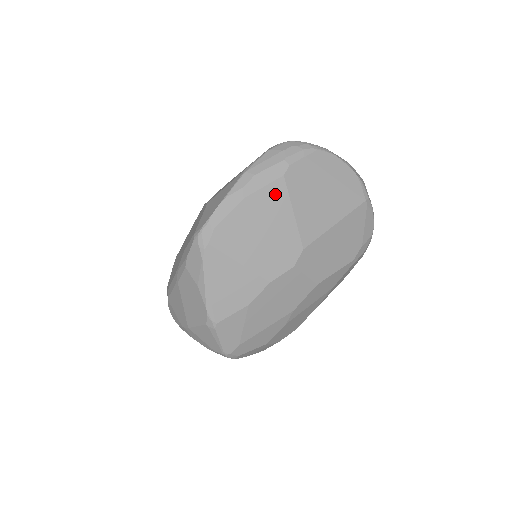
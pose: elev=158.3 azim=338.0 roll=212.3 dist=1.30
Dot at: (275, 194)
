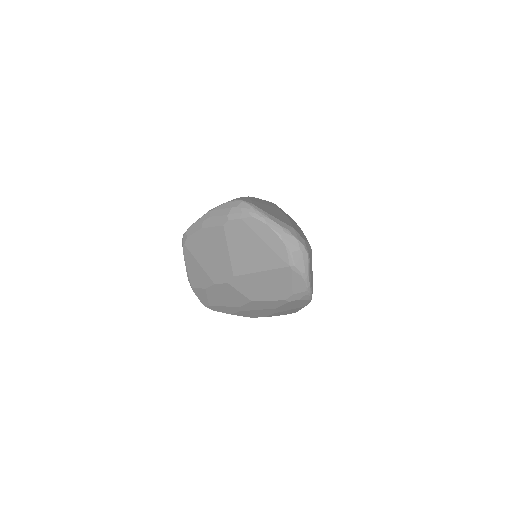
Dot at: (218, 234)
